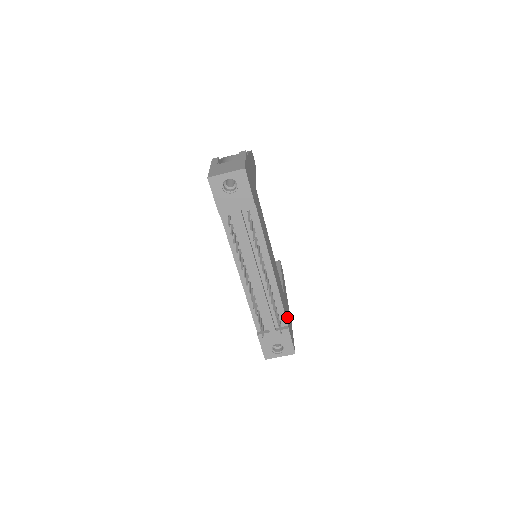
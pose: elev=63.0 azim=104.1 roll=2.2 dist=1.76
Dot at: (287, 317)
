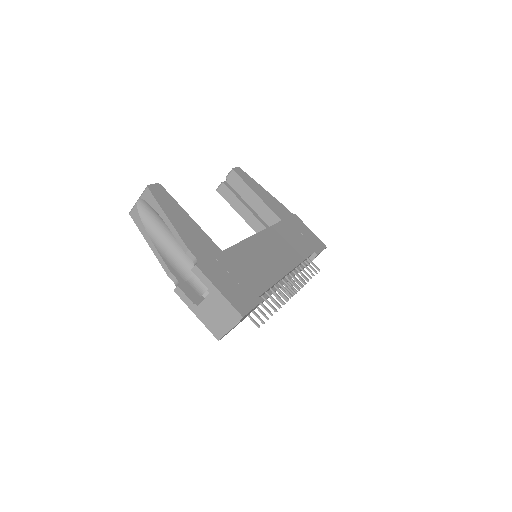
Dot at: (304, 242)
